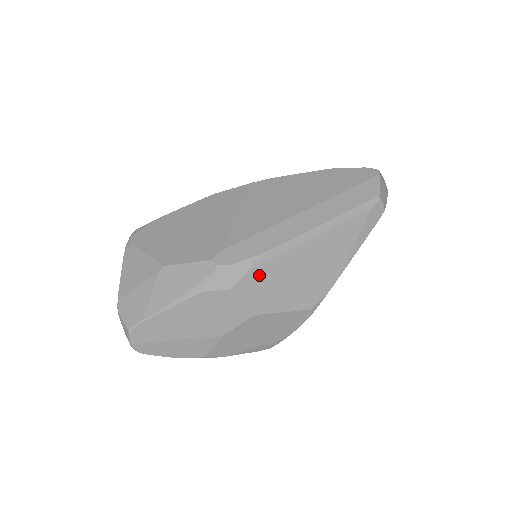
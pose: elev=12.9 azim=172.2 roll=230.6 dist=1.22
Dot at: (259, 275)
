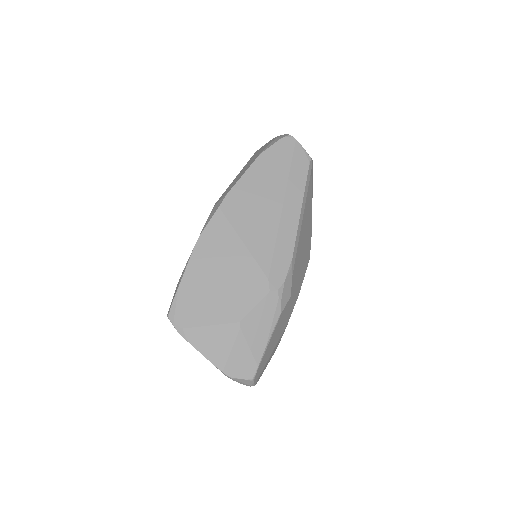
Dot at: (295, 272)
